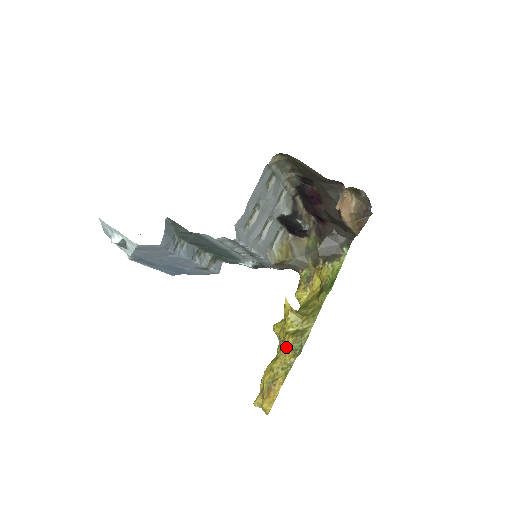
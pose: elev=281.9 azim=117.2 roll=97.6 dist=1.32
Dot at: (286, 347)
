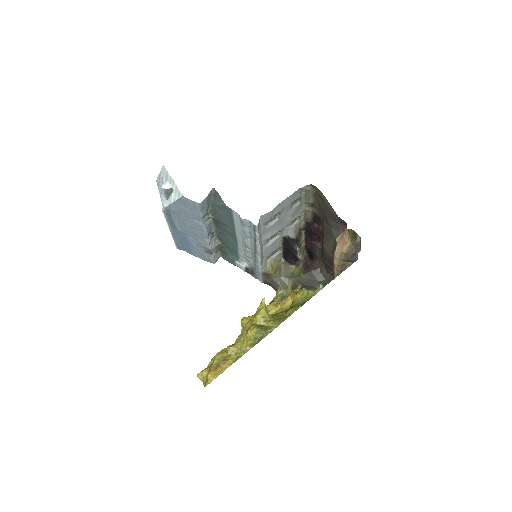
Dot at: (248, 334)
